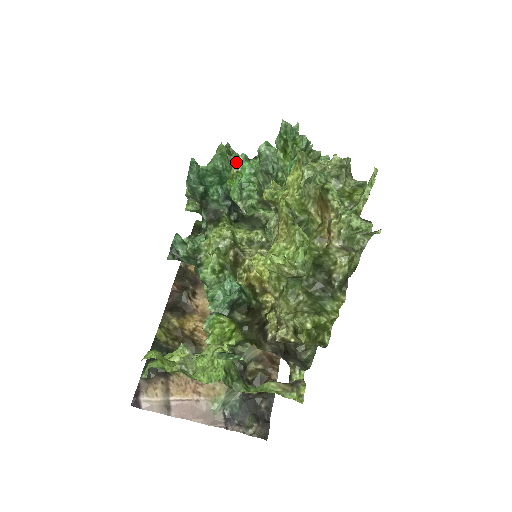
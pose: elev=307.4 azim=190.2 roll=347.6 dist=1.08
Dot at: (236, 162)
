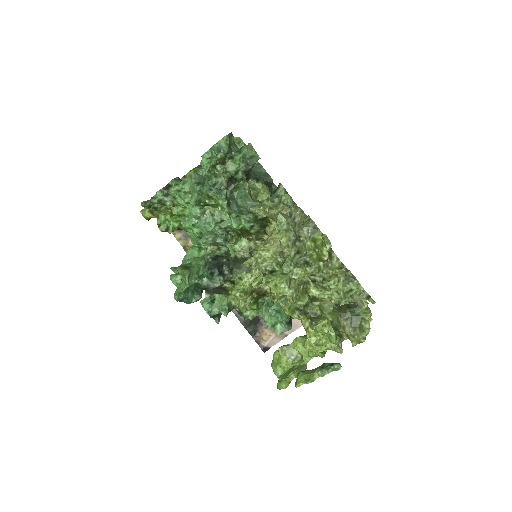
Dot at: (163, 205)
